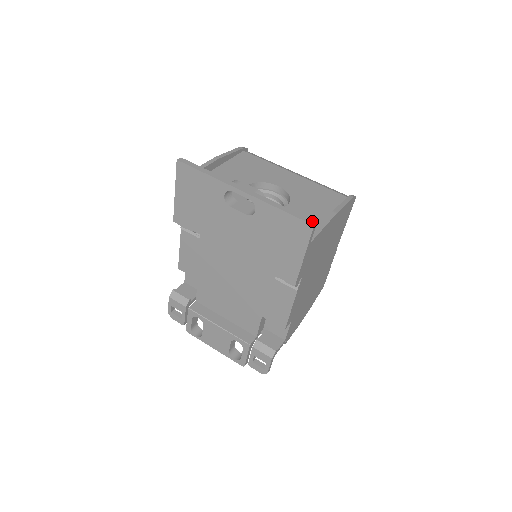
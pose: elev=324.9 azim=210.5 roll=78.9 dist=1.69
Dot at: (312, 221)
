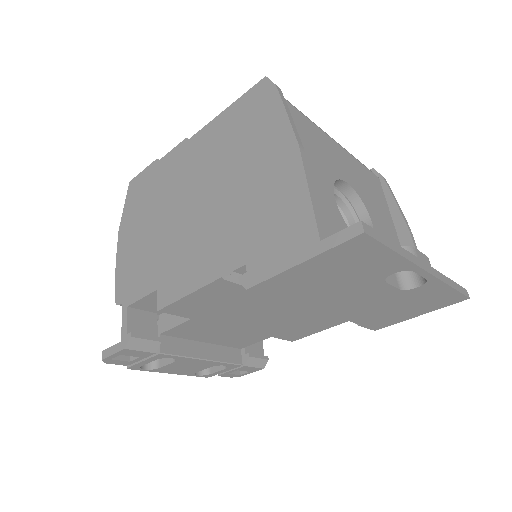
Dot at: (466, 291)
